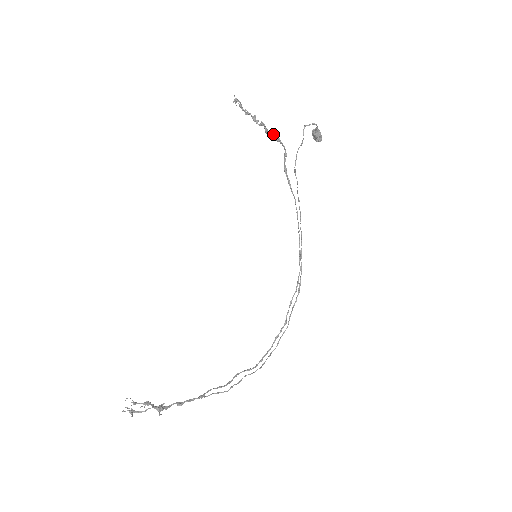
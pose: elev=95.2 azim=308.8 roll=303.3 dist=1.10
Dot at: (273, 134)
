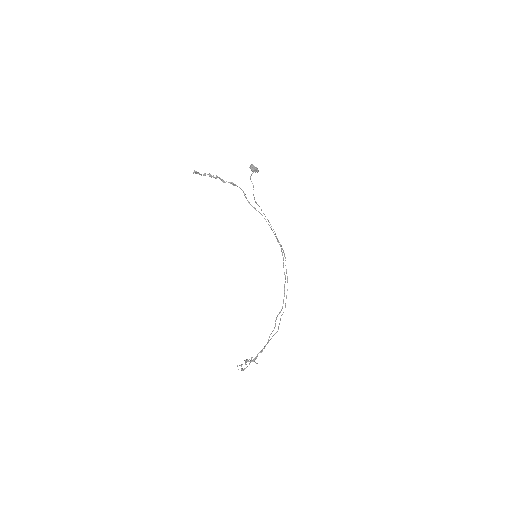
Dot at: (229, 182)
